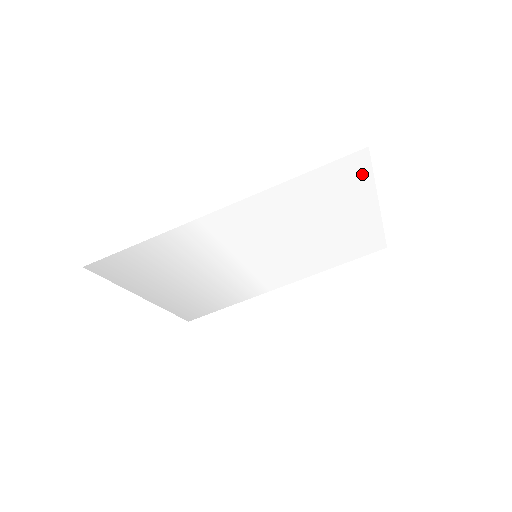
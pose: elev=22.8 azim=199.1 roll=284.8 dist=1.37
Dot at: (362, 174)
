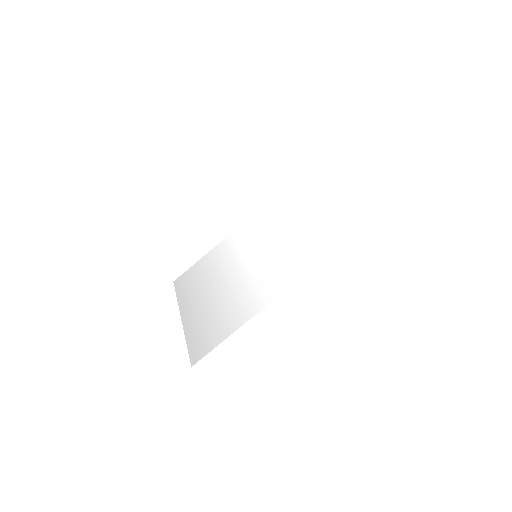
Dot at: (352, 214)
